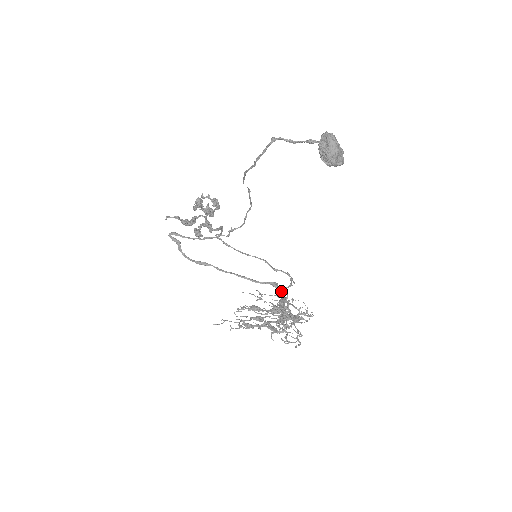
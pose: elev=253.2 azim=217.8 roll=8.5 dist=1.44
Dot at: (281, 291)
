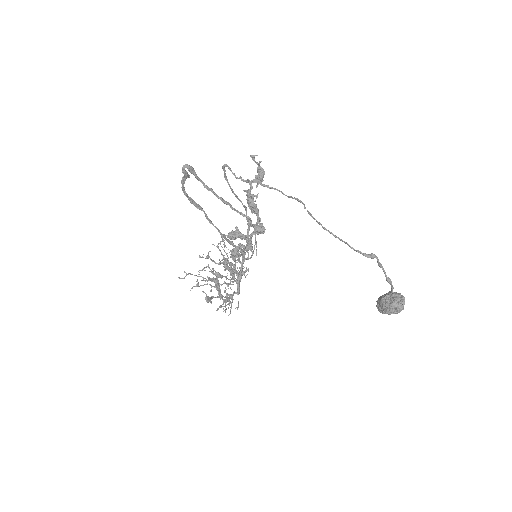
Dot at: occluded
